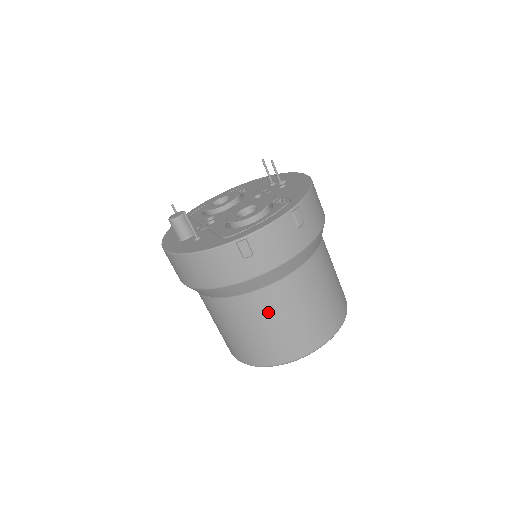
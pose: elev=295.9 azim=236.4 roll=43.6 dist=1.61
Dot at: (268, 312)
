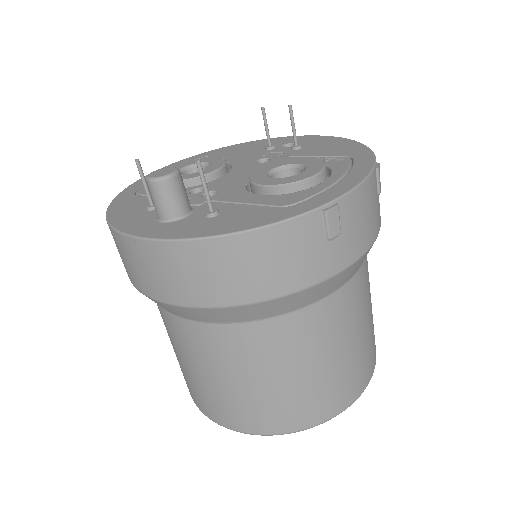
Dot at: (326, 337)
